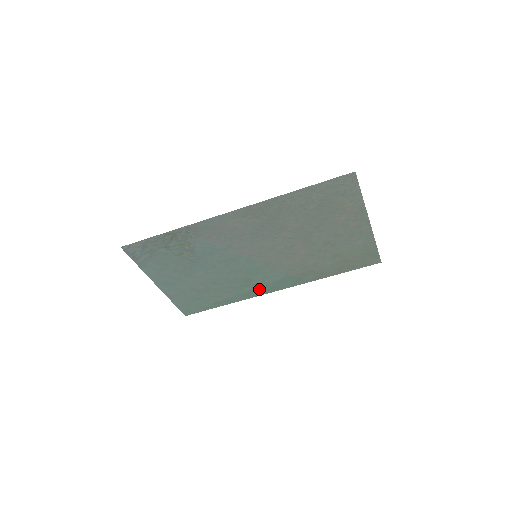
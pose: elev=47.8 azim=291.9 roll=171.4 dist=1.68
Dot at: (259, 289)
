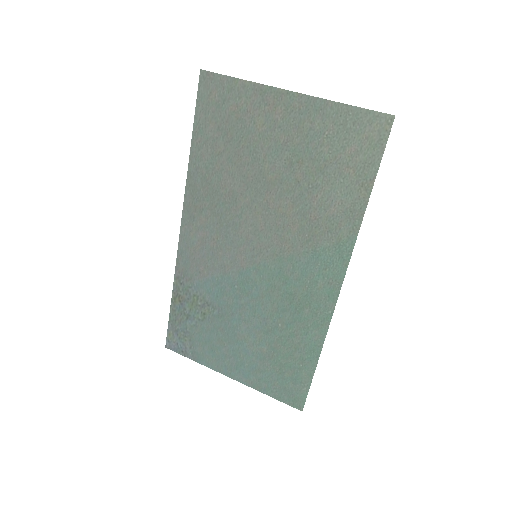
Dot at: (318, 302)
